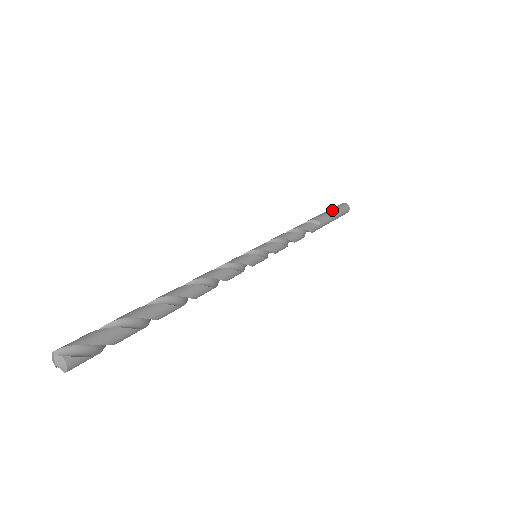
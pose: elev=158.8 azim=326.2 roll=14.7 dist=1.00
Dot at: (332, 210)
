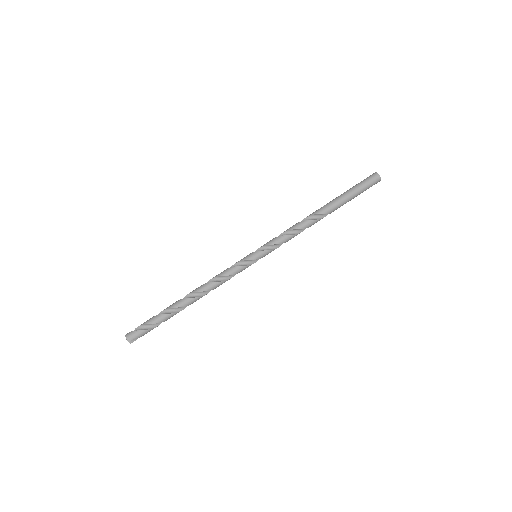
Dot at: (356, 195)
